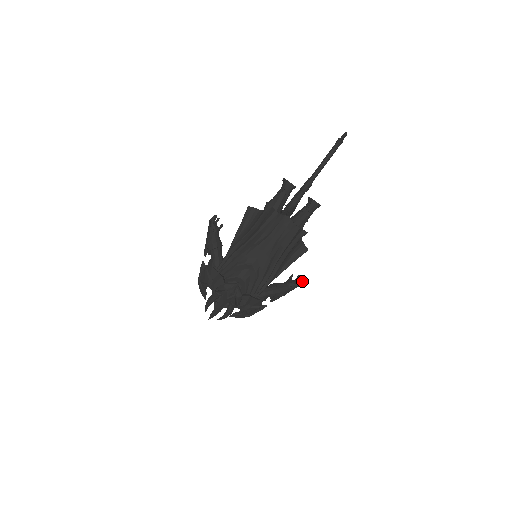
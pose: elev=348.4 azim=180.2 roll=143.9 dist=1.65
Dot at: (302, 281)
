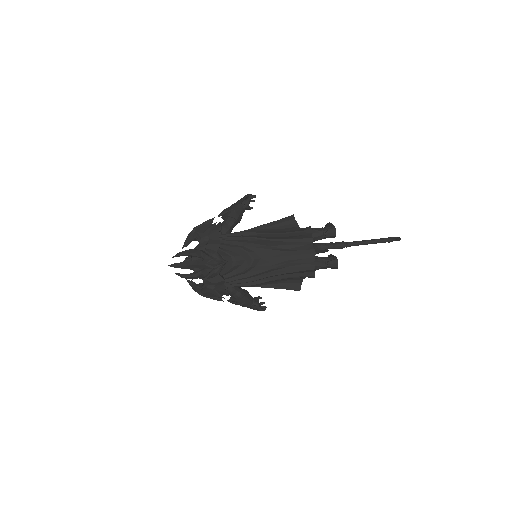
Dot at: (265, 309)
